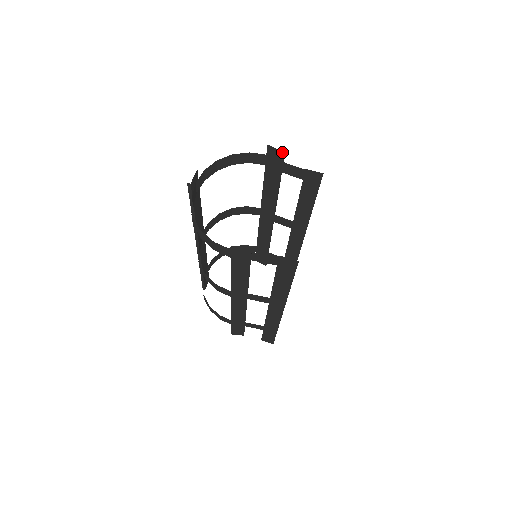
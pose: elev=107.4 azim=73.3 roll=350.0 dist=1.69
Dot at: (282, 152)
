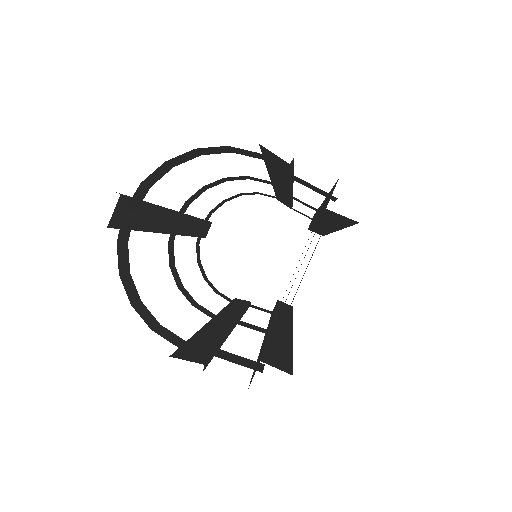
Dot at: (286, 162)
